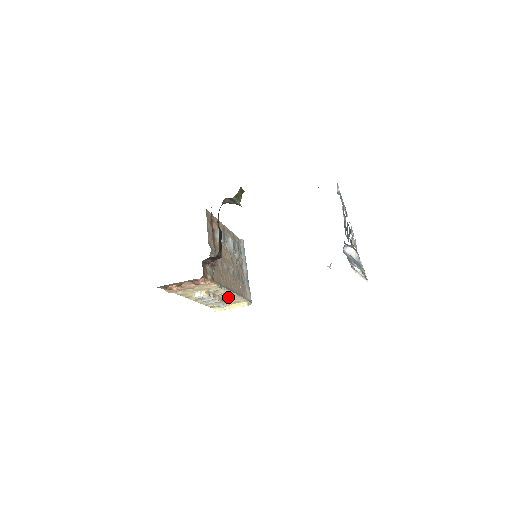
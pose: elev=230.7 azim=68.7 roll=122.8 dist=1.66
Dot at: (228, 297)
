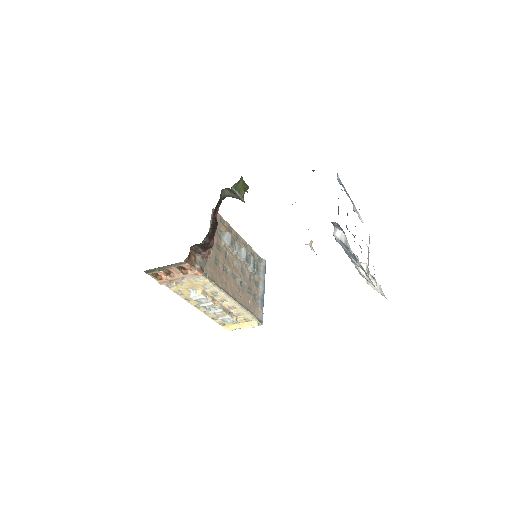
Dot at: (232, 308)
